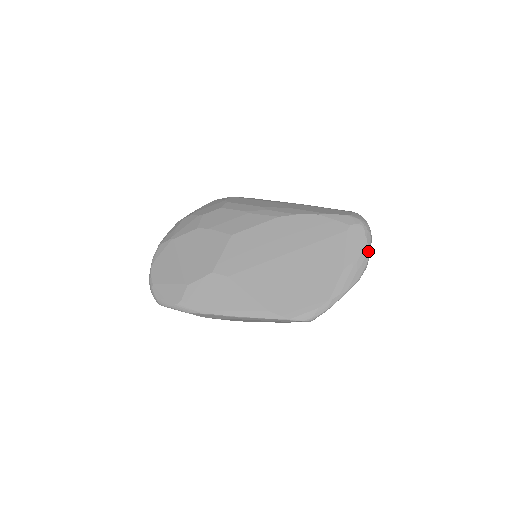
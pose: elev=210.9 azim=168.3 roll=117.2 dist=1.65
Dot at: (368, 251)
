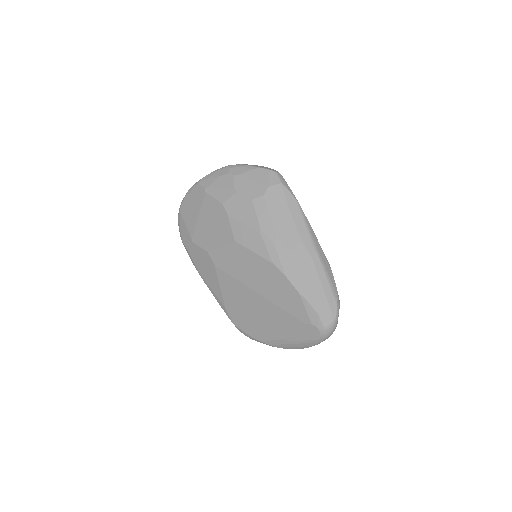
Dot at: (312, 345)
